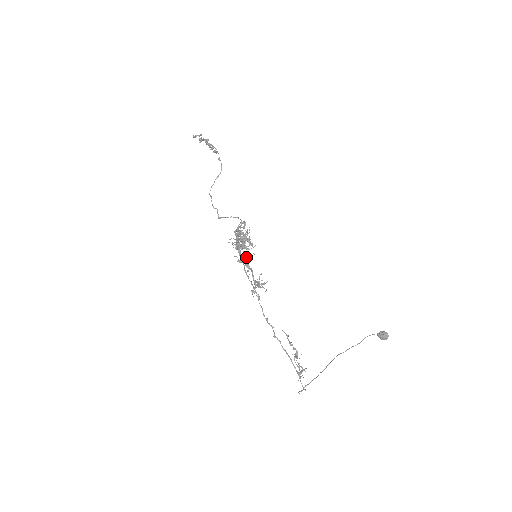
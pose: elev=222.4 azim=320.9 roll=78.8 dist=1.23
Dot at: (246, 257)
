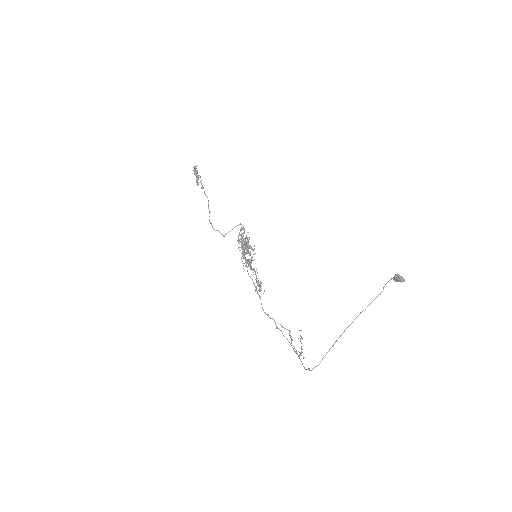
Dot at: (247, 262)
